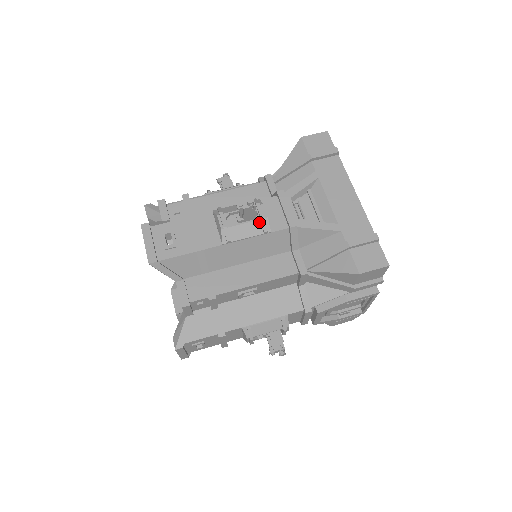
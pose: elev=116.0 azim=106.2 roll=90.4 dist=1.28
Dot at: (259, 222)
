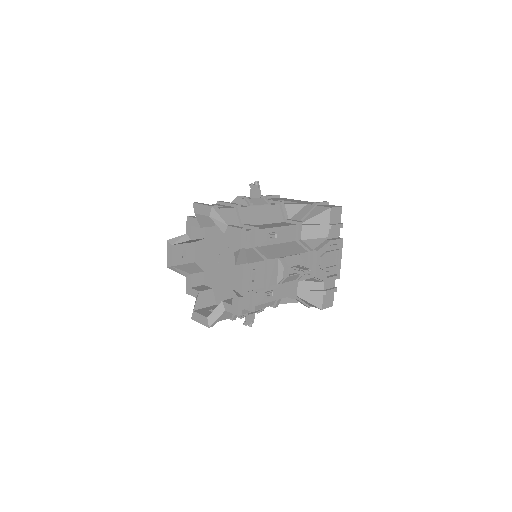
Dot at: (263, 199)
